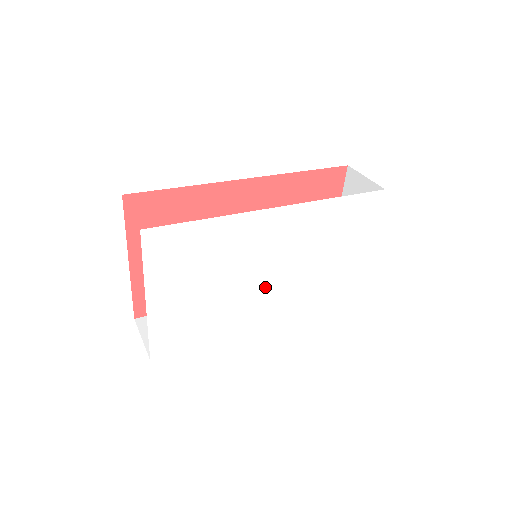
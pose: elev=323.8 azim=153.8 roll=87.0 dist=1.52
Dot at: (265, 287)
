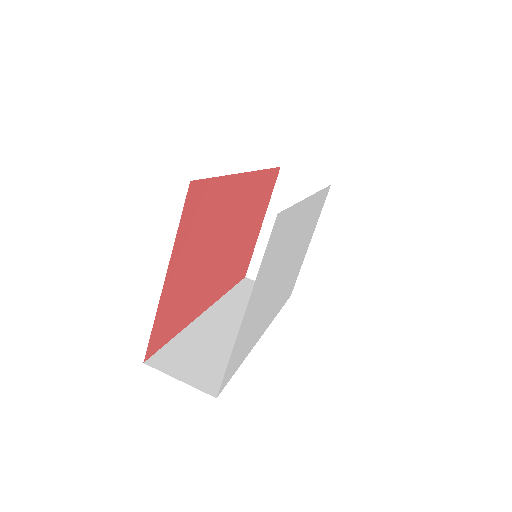
Dot at: (279, 285)
